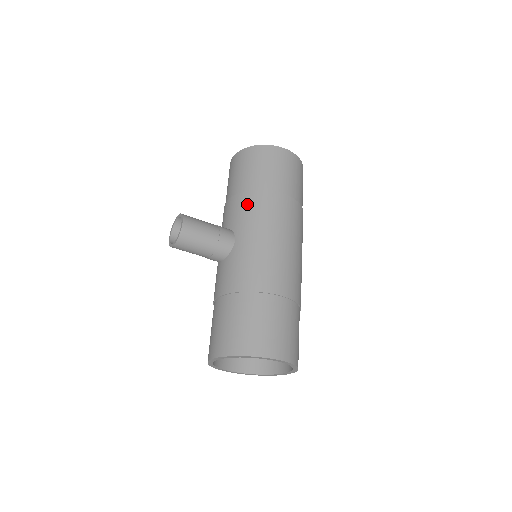
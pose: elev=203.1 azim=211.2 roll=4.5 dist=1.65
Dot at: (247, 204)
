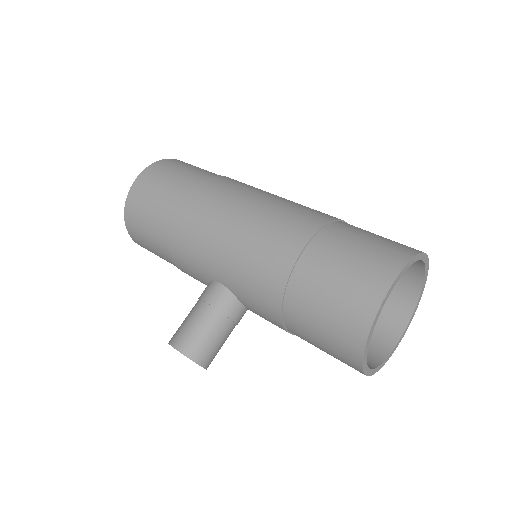
Dot at: (182, 252)
